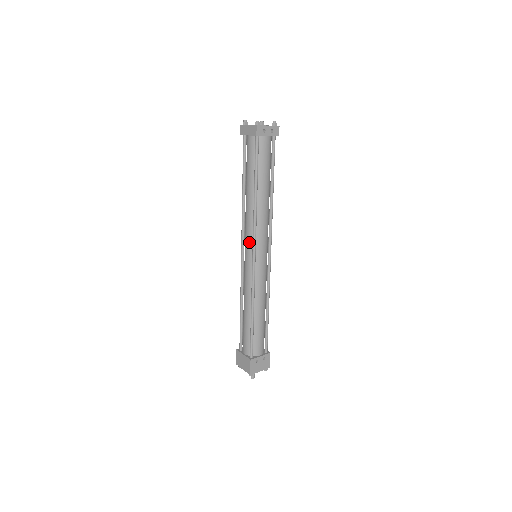
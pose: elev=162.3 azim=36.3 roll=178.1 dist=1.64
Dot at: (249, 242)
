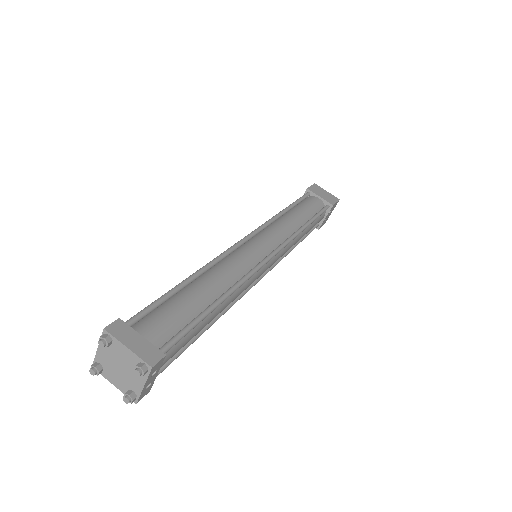
Dot at: occluded
